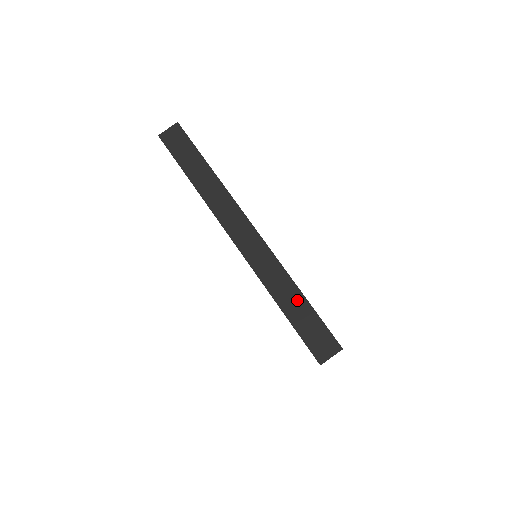
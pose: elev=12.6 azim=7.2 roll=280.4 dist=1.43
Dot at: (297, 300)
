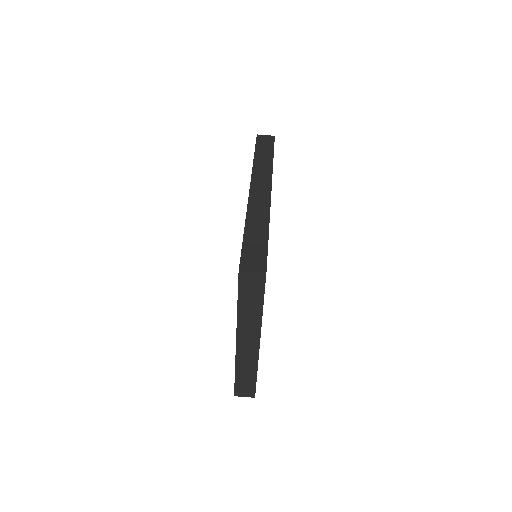
Dot at: (261, 233)
